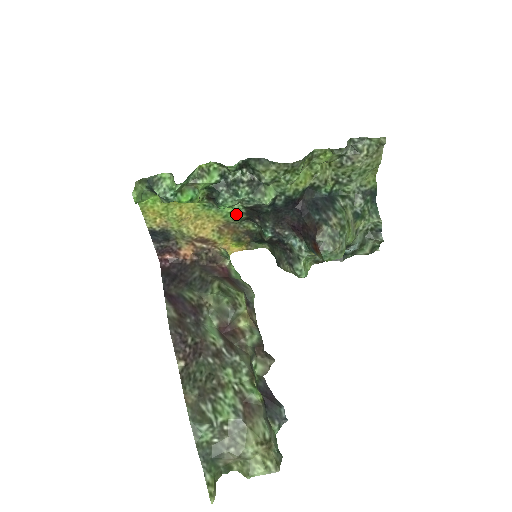
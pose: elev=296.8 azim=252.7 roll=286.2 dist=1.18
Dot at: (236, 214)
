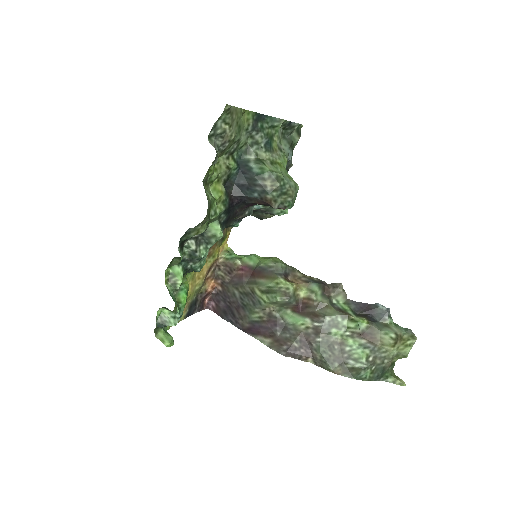
Dot at: occluded
